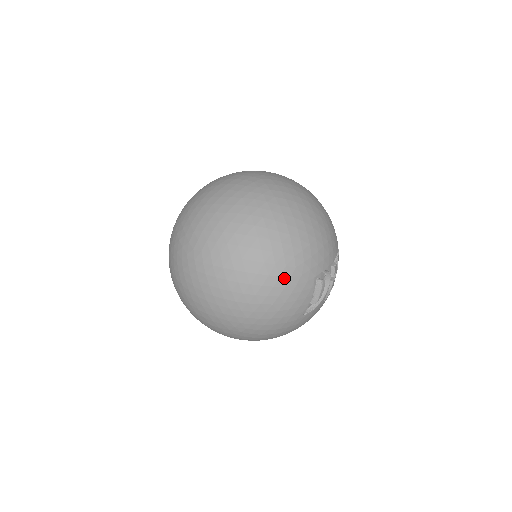
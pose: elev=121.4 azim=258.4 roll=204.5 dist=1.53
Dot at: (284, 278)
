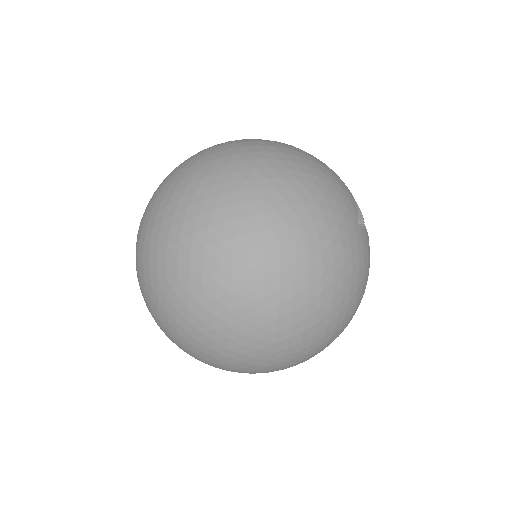
Dot at: (317, 161)
